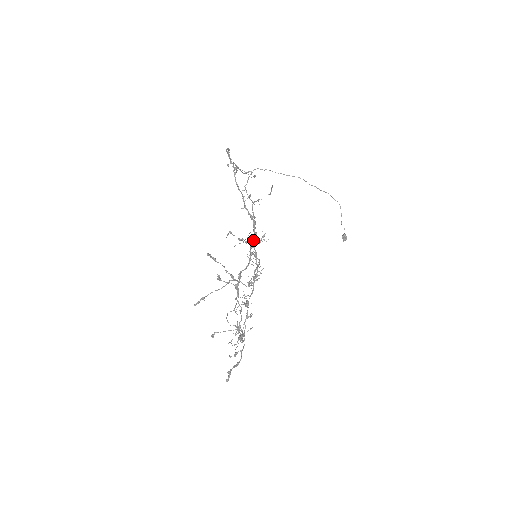
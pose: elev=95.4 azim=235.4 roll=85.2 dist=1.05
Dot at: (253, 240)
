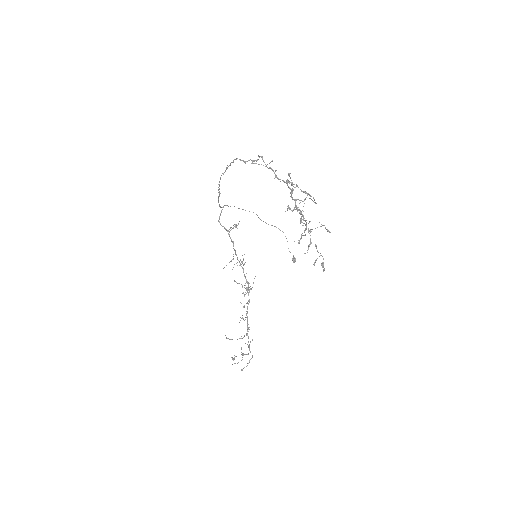
Dot at: (291, 194)
